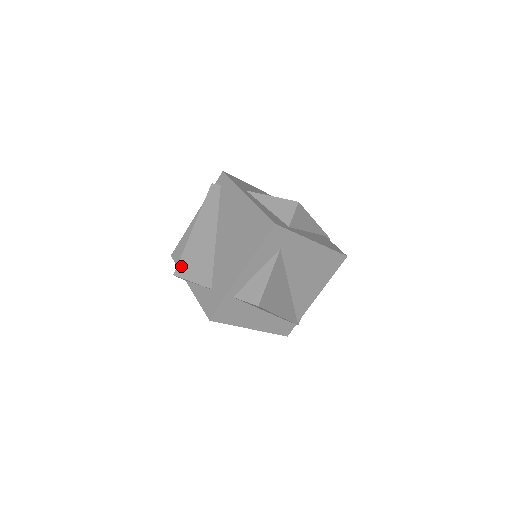
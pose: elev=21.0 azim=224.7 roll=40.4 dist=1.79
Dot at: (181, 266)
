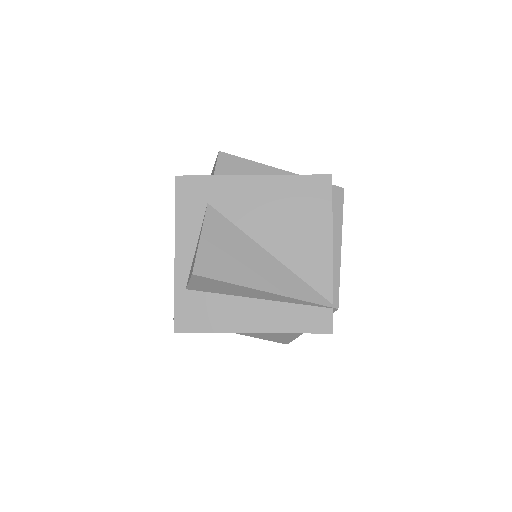
Dot at: occluded
